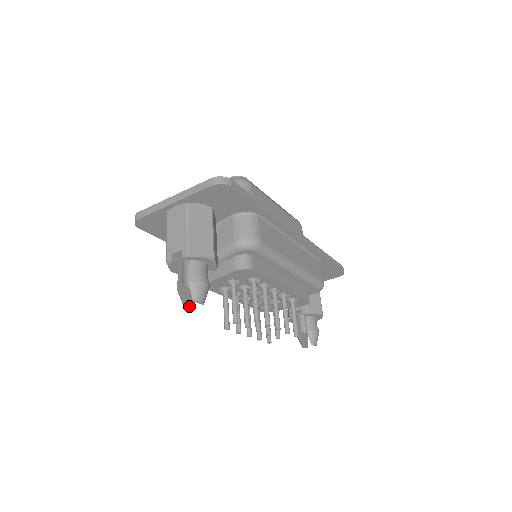
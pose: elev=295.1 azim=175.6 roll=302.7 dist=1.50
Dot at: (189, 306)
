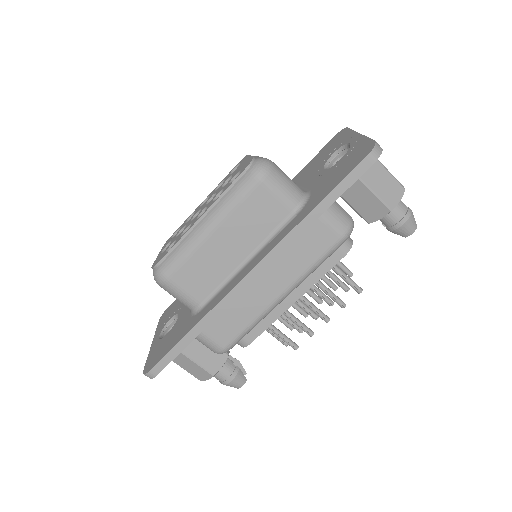
Dot at: occluded
